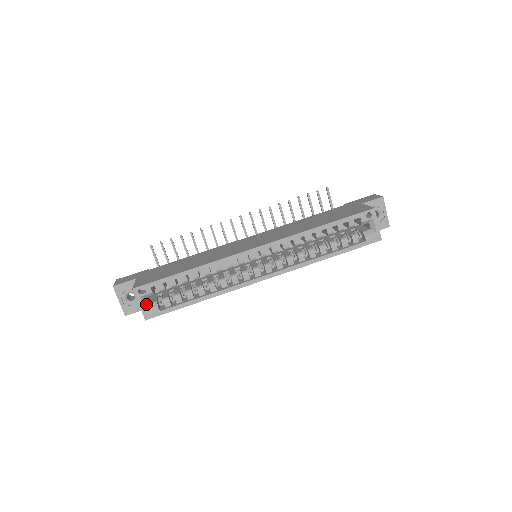
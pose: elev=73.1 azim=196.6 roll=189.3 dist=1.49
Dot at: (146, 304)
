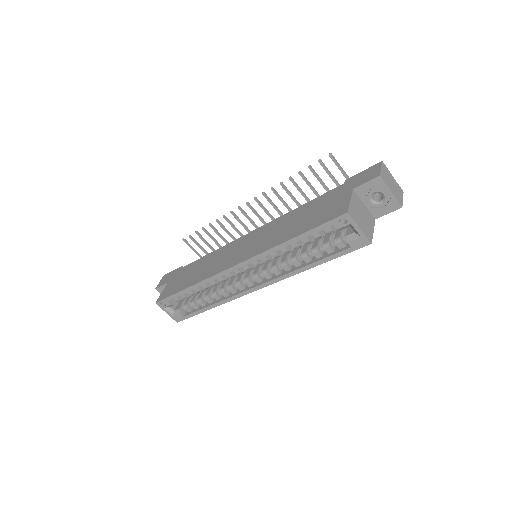
Dot at: (172, 311)
